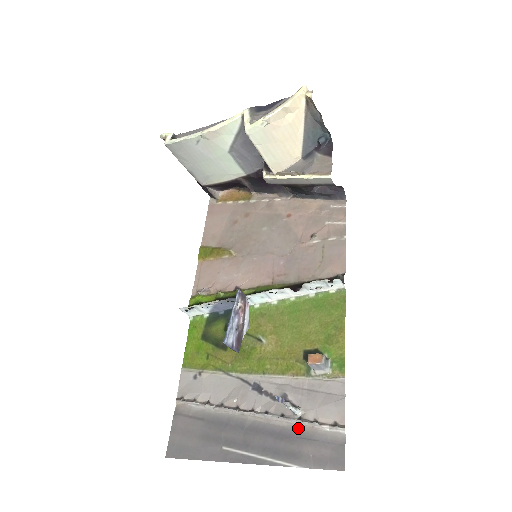
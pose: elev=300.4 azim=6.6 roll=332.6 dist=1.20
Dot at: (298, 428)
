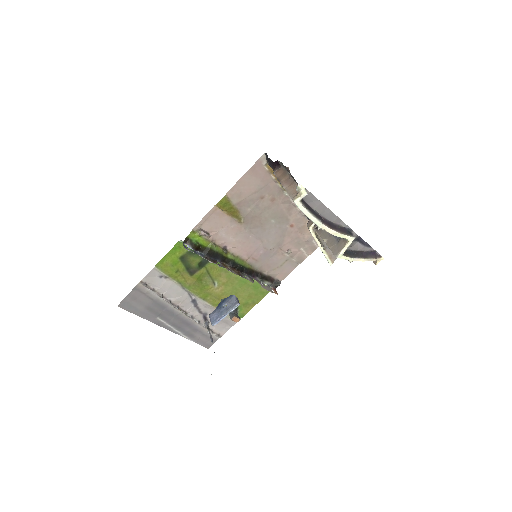
Dot at: (201, 328)
